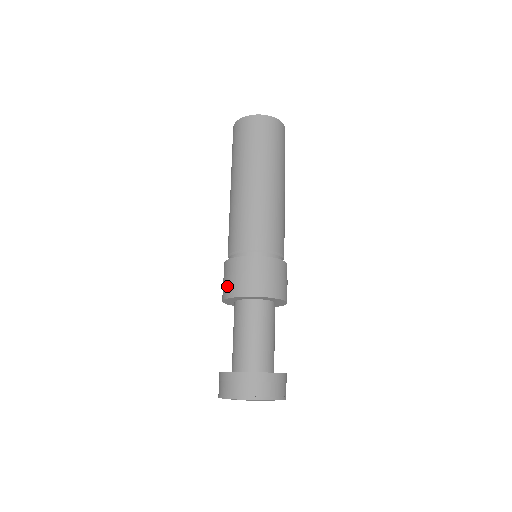
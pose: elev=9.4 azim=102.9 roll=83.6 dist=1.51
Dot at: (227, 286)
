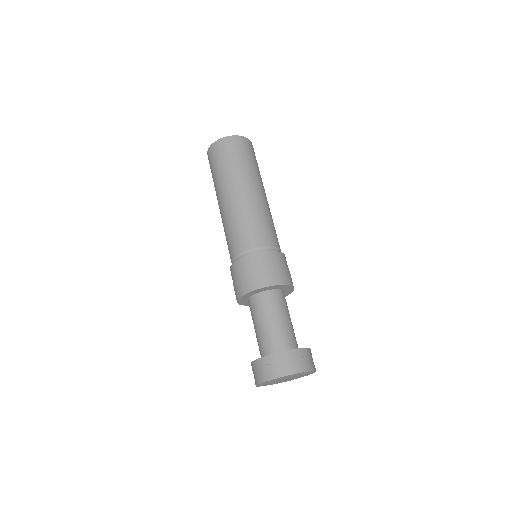
Dot at: (236, 288)
